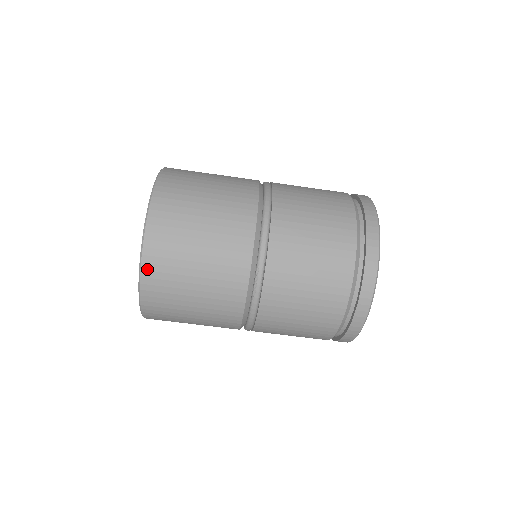
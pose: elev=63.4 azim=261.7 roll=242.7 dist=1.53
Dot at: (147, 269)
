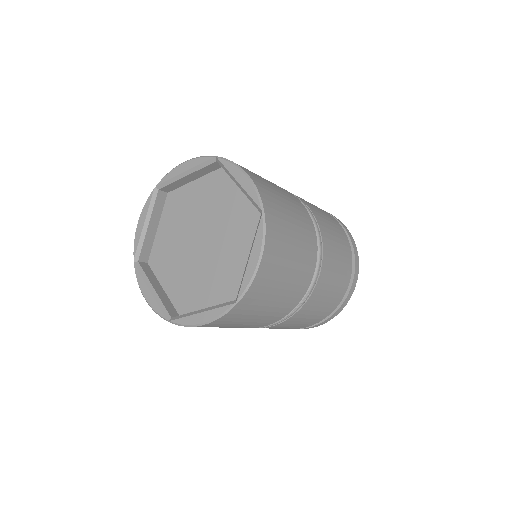
Dot at: (247, 297)
